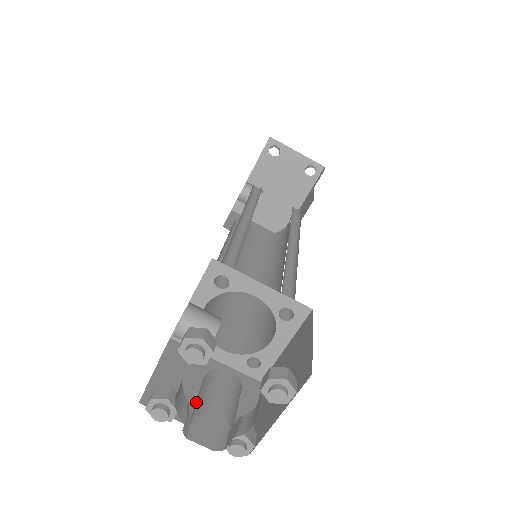
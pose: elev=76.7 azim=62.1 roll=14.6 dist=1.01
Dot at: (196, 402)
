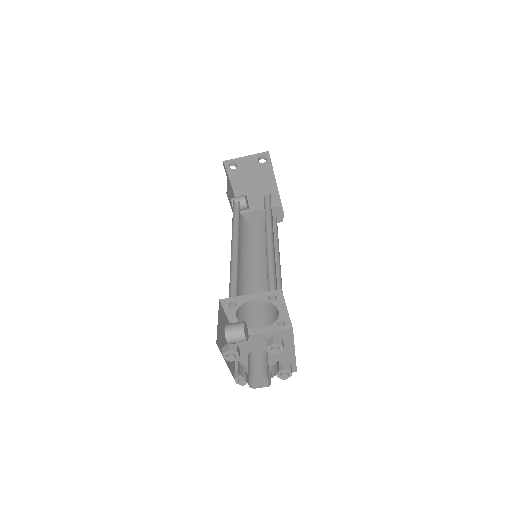
Dot at: (248, 373)
